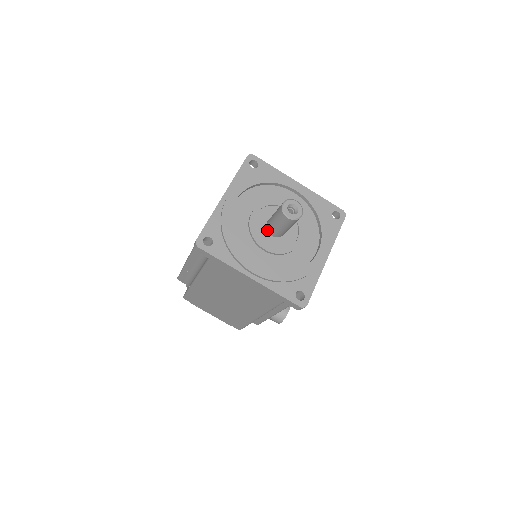
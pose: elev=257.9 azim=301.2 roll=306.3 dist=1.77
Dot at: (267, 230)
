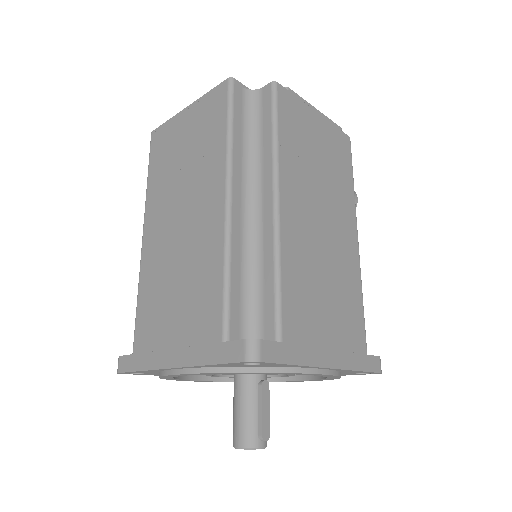
Dot at: occluded
